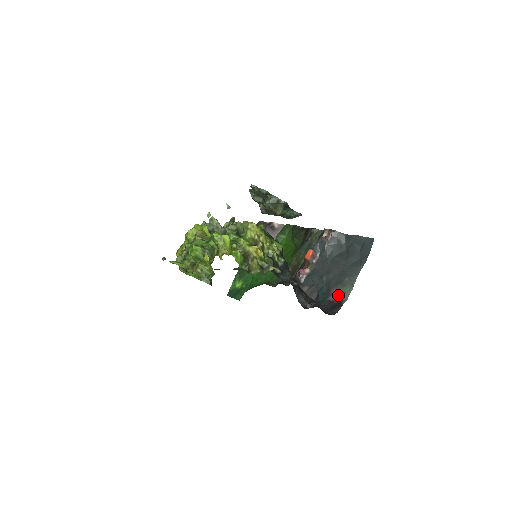
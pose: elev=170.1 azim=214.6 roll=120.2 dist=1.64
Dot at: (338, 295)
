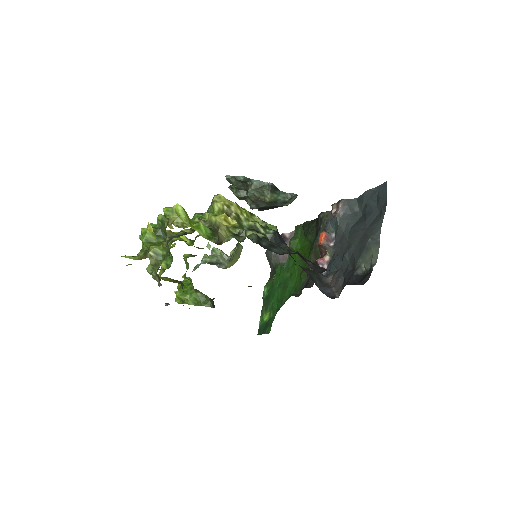
Dot at: (365, 264)
